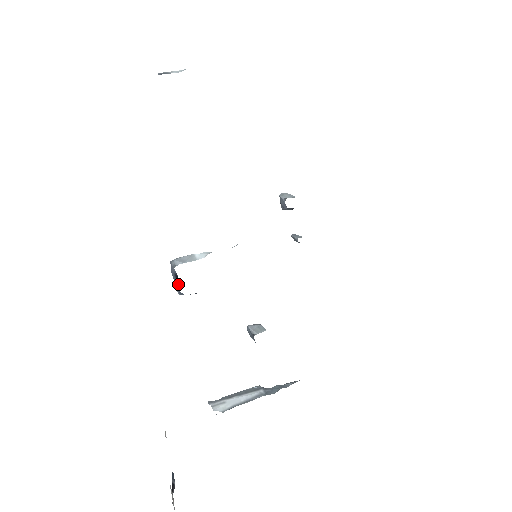
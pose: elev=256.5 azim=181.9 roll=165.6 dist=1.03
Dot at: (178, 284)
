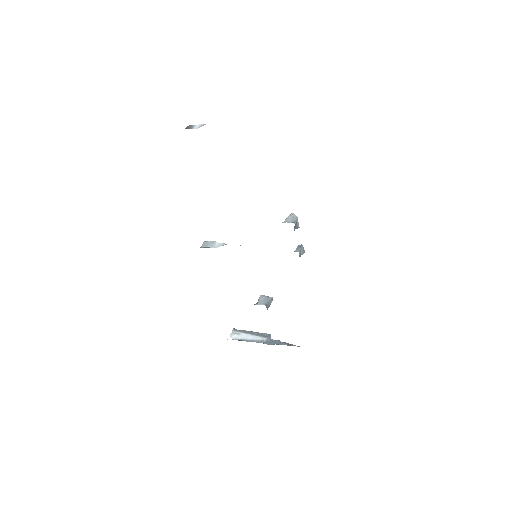
Dot at: occluded
